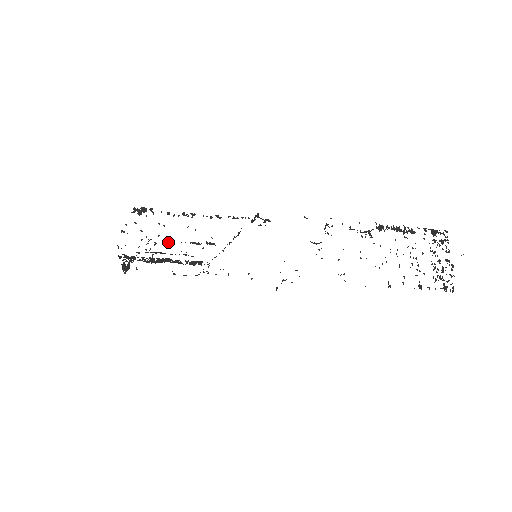
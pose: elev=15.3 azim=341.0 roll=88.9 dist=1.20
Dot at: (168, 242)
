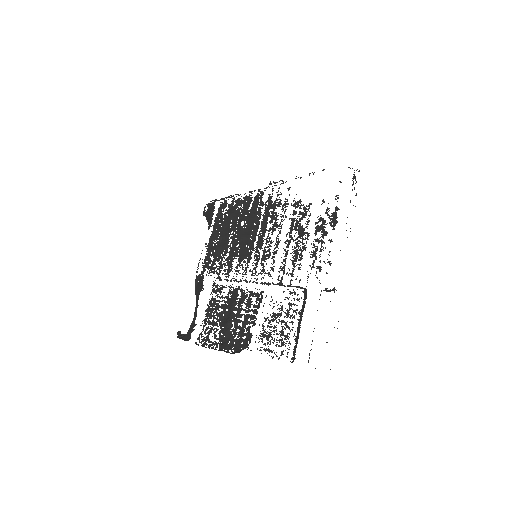
Dot at: occluded
